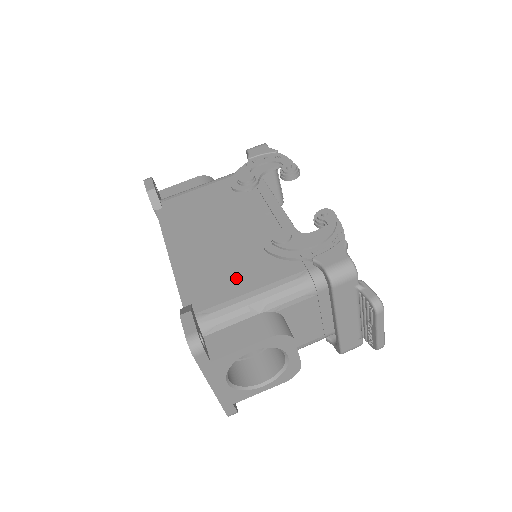
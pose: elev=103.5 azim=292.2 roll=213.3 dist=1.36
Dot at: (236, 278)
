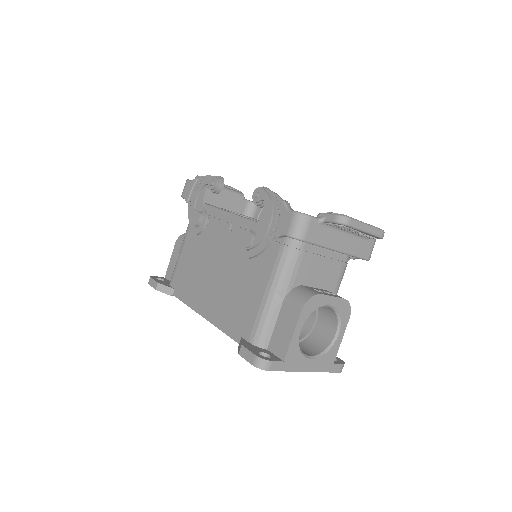
Dot at: (249, 293)
